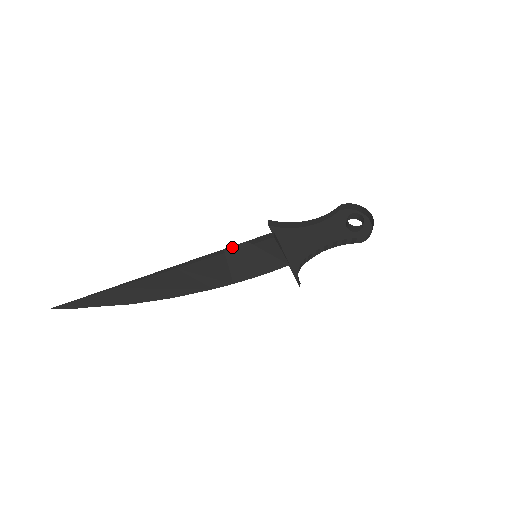
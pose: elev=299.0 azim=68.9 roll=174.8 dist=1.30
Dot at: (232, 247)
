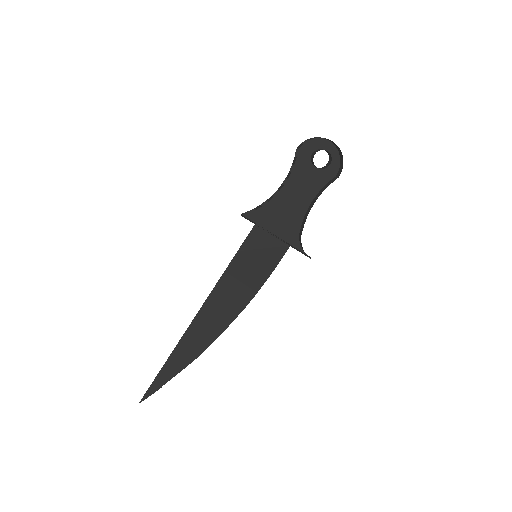
Dot at: (232, 265)
